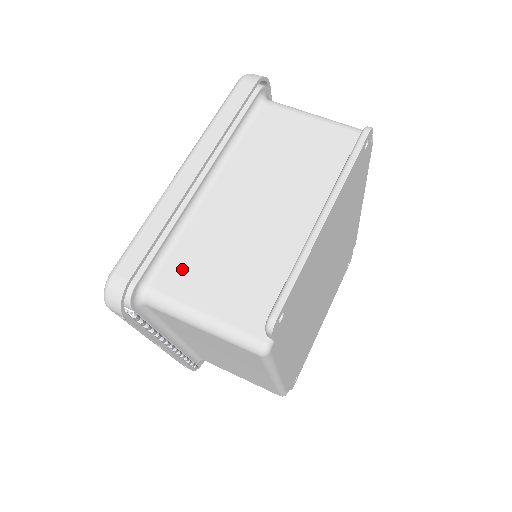
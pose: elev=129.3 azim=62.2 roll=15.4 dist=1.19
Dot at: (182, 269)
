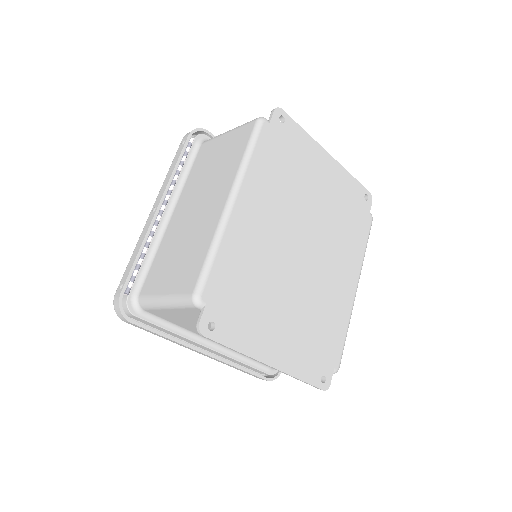
Dot at: occluded
